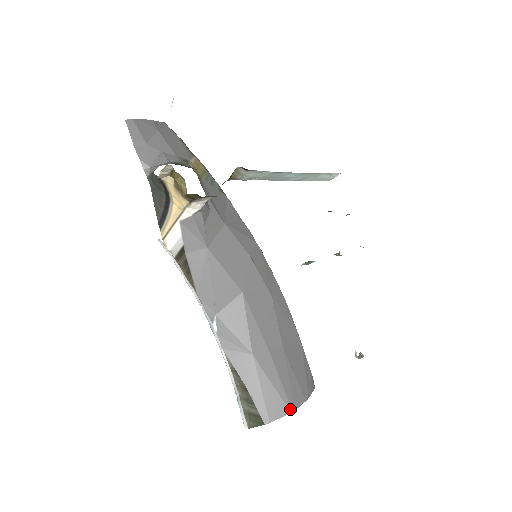
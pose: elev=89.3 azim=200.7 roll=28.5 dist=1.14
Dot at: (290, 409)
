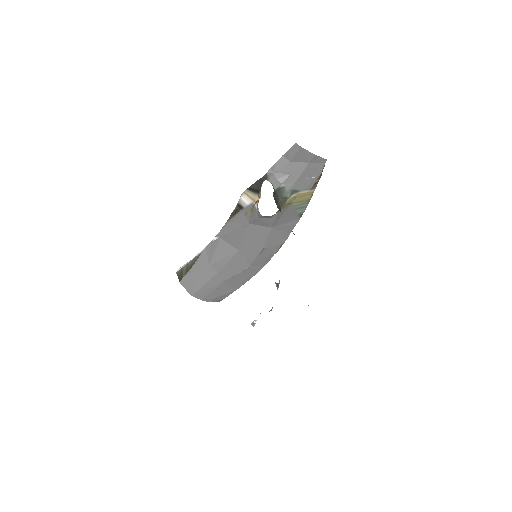
Dot at: (192, 294)
